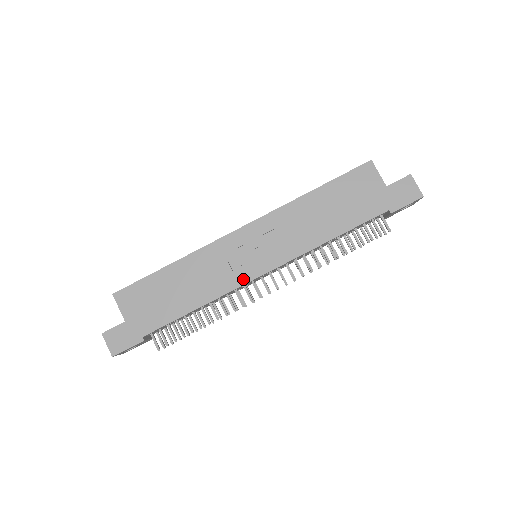
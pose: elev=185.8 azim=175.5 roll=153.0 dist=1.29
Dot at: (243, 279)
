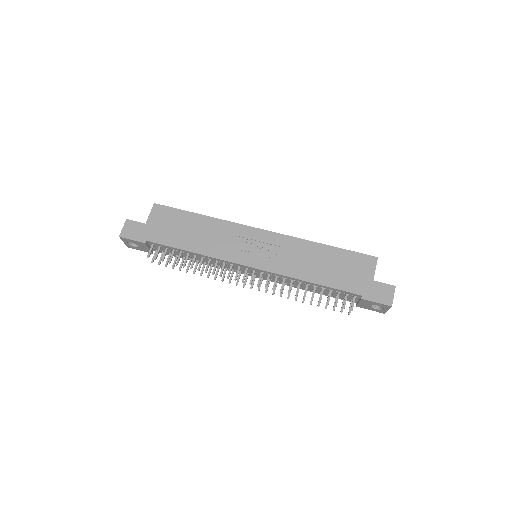
Dot at: (235, 259)
